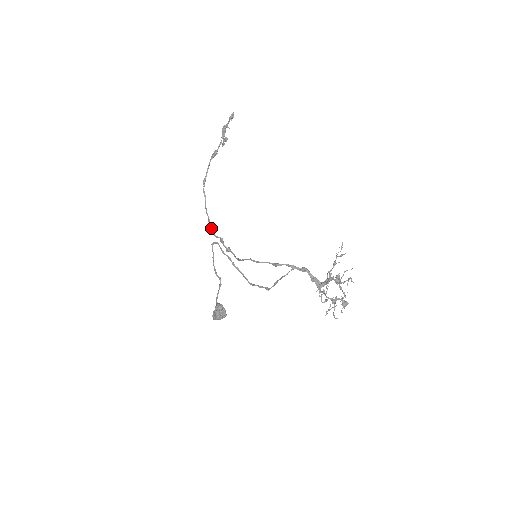
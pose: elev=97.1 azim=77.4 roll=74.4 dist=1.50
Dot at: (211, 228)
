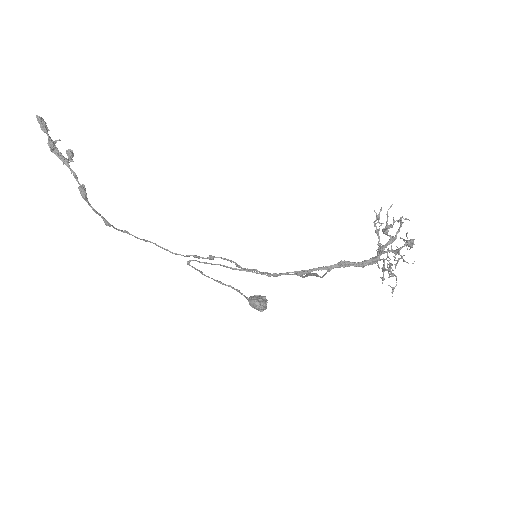
Dot at: occluded
